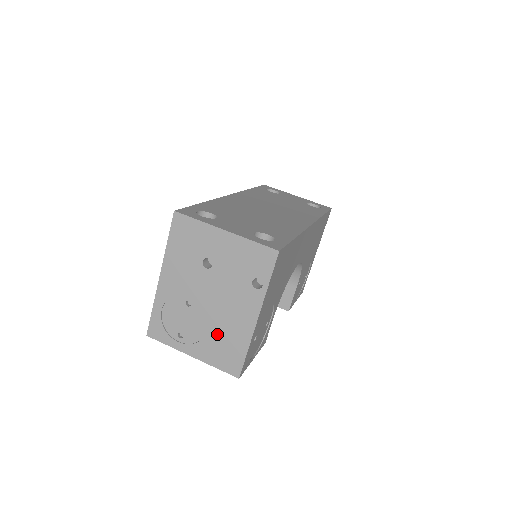
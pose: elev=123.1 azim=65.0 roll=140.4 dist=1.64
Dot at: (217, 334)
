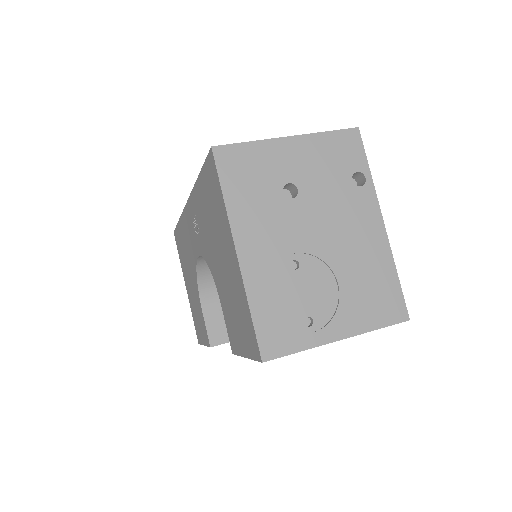
Dot at: (353, 279)
